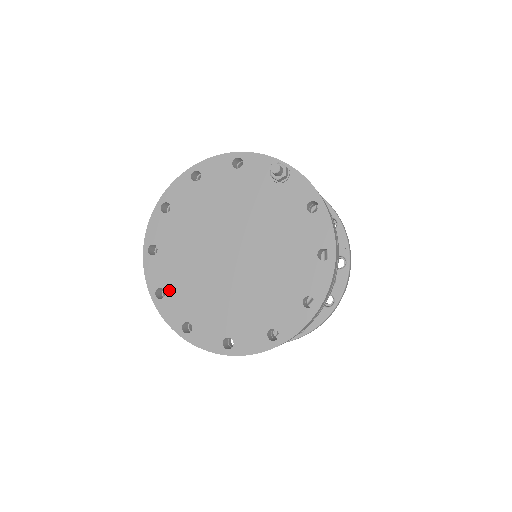
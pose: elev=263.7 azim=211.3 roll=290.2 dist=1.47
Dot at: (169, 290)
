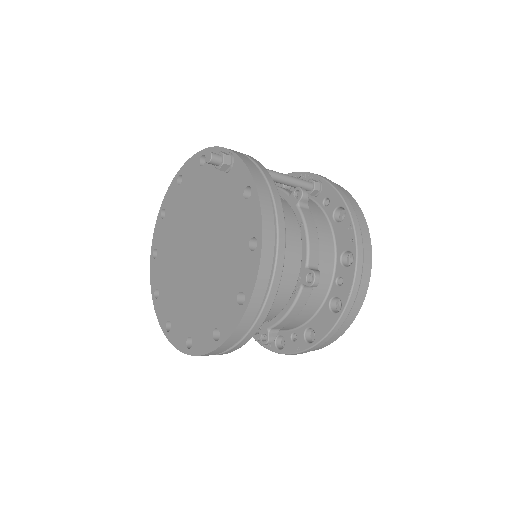
Dot at: (161, 290)
